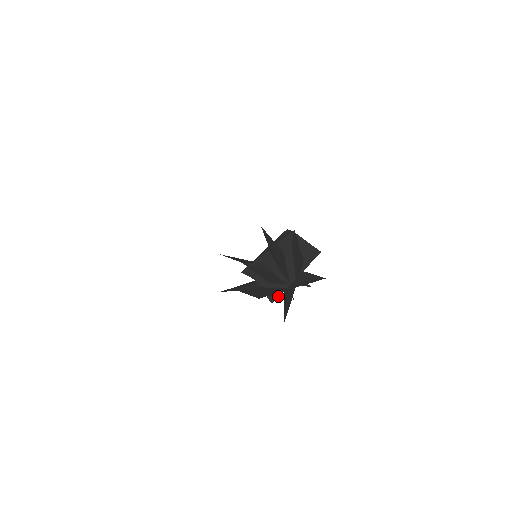
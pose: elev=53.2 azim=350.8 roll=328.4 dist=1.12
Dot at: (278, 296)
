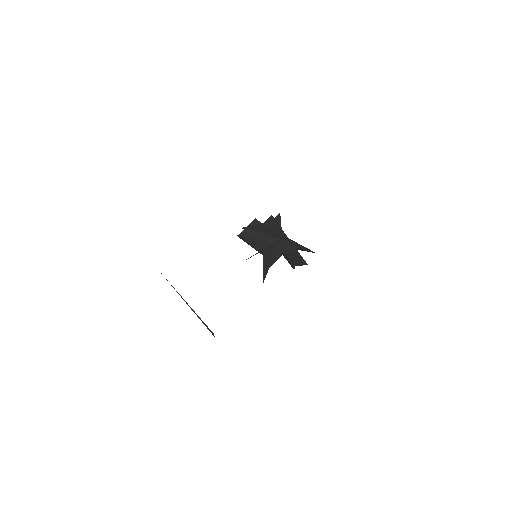
Dot at: (283, 248)
